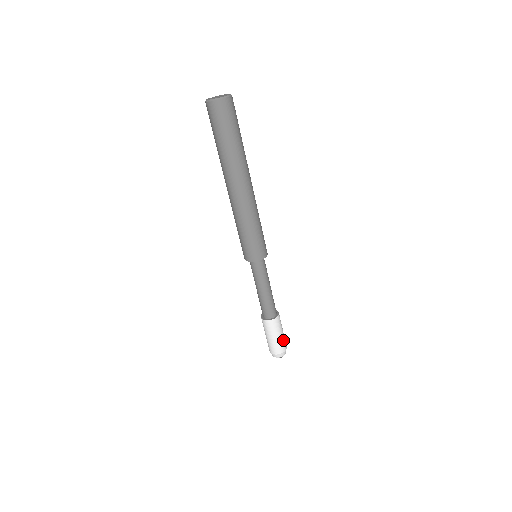
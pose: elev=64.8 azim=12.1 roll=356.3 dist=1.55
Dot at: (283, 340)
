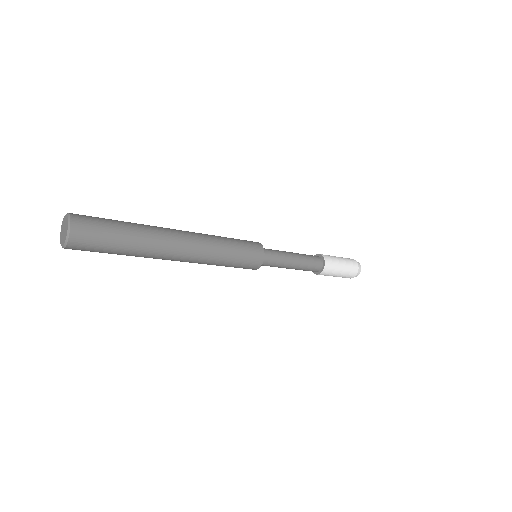
Dot at: (343, 276)
